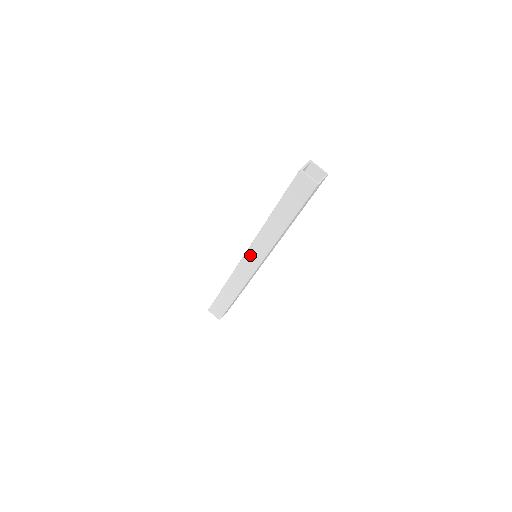
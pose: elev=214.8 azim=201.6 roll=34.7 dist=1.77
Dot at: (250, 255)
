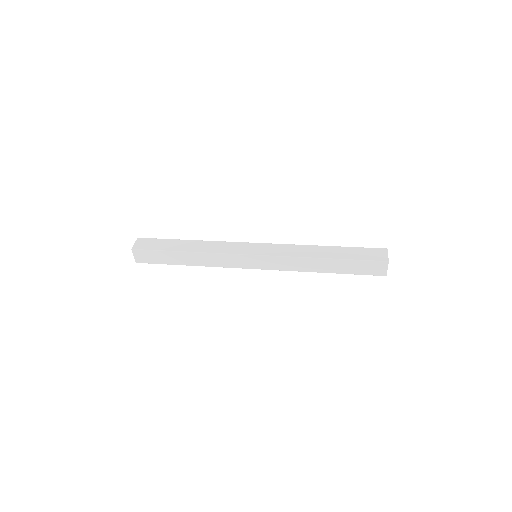
Dot at: occluded
